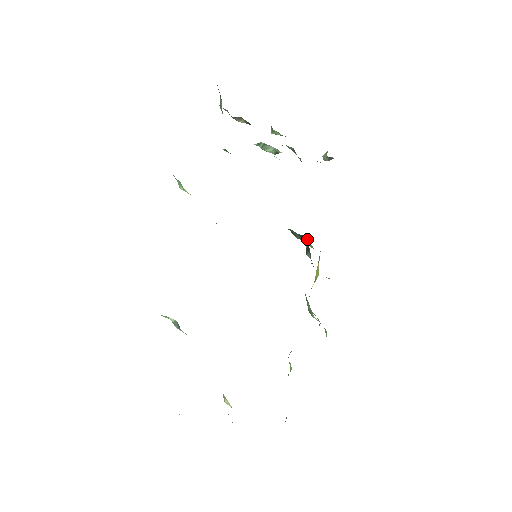
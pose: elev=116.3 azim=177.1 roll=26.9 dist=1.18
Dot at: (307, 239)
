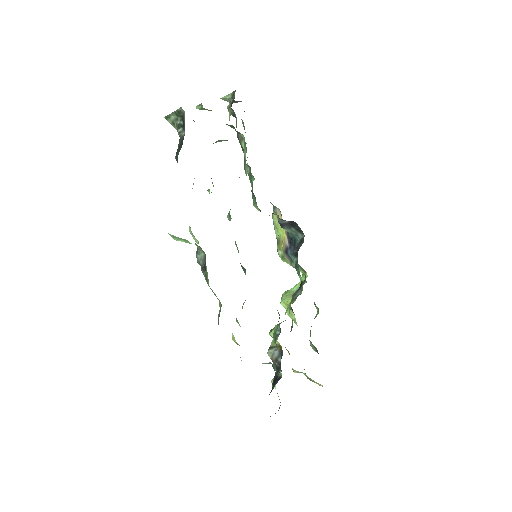
Dot at: (290, 221)
